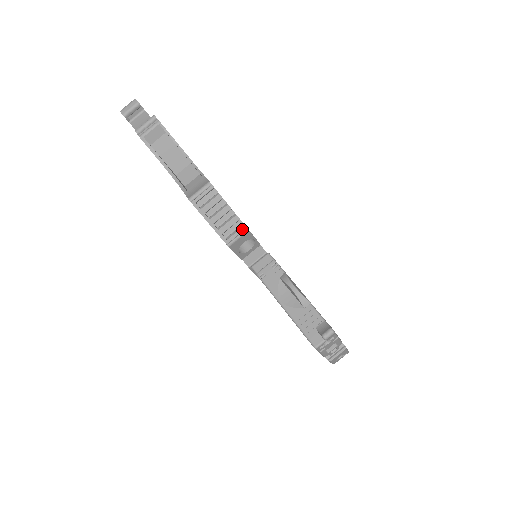
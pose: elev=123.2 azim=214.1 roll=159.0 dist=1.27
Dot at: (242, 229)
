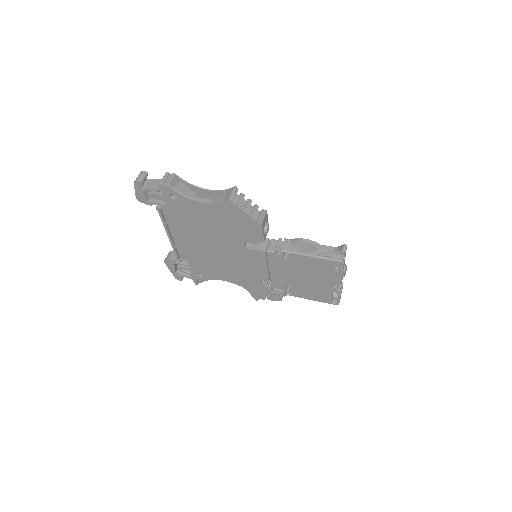
Dot at: (263, 212)
